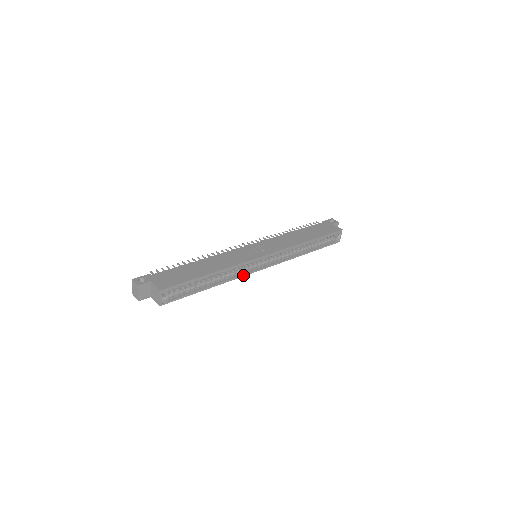
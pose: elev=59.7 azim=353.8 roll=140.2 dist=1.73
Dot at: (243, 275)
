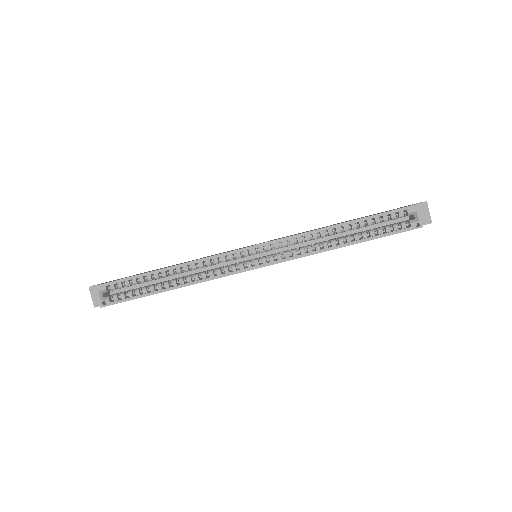
Dot at: (221, 275)
